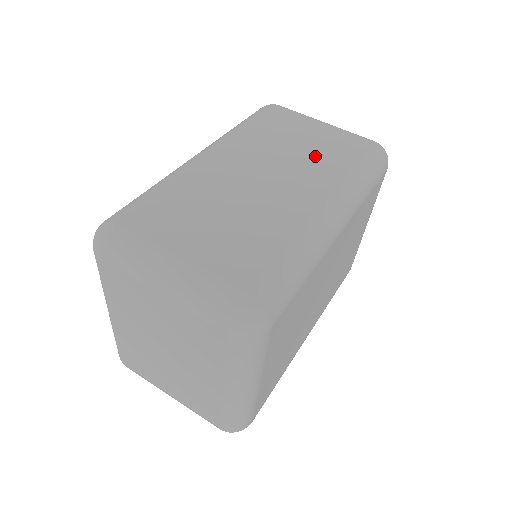
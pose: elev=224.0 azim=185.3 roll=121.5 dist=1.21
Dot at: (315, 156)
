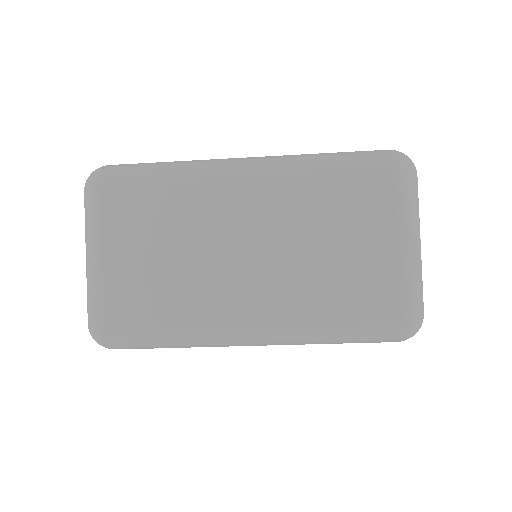
Dot at: (323, 274)
